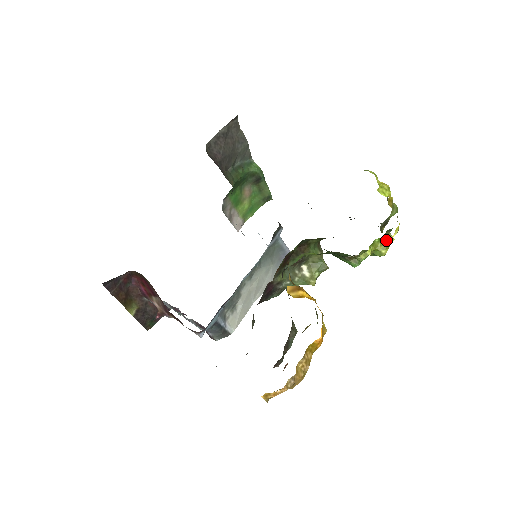
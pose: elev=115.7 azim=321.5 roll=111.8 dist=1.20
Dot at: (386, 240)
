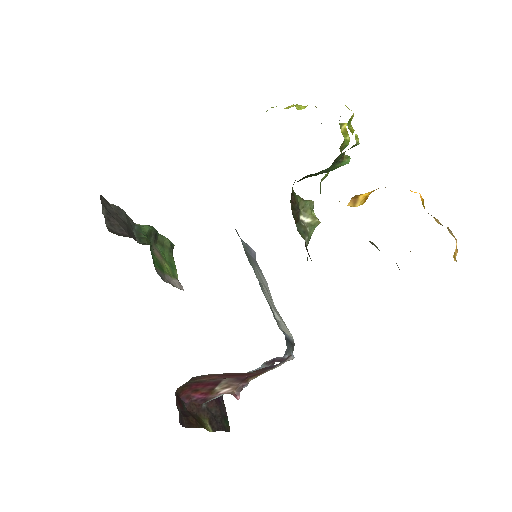
Dot at: (342, 129)
